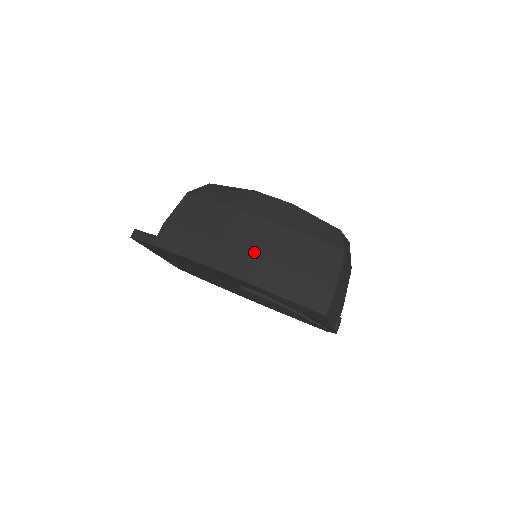
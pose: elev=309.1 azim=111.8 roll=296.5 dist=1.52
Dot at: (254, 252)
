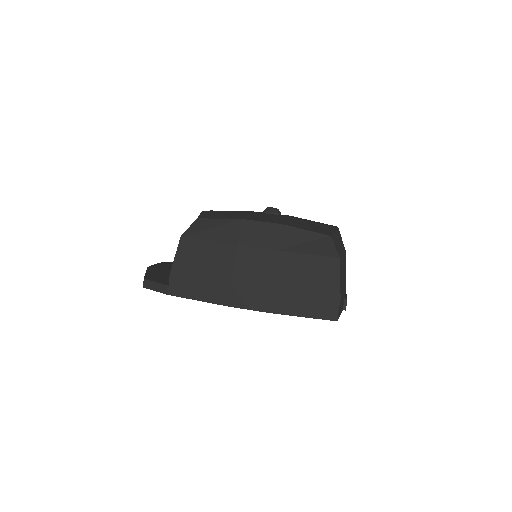
Dot at: (261, 284)
